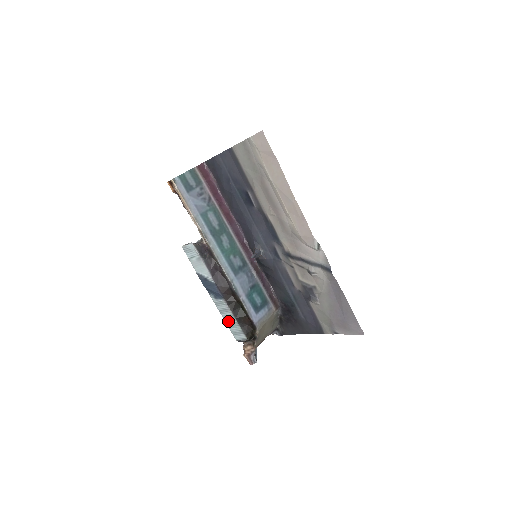
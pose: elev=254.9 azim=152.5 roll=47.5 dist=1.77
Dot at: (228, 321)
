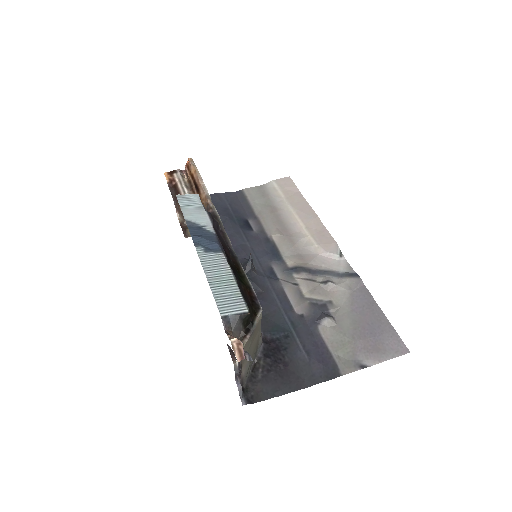
Dot at: (216, 283)
